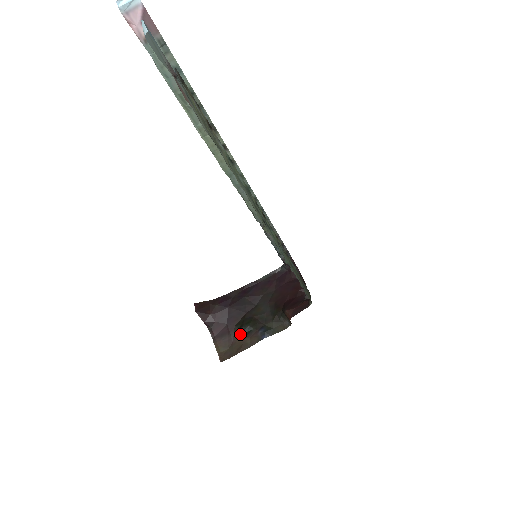
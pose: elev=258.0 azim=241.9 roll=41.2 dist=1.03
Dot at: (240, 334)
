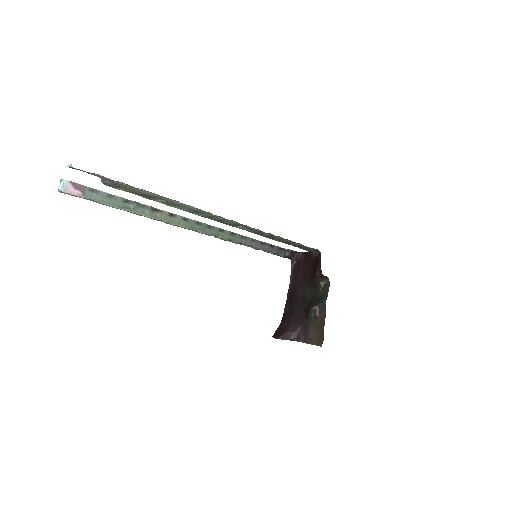
Dot at: (313, 320)
